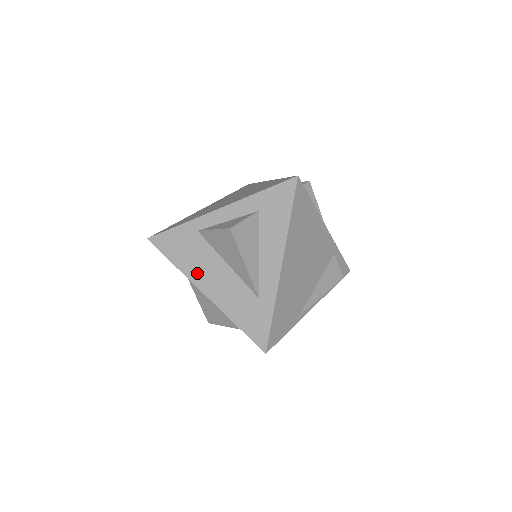
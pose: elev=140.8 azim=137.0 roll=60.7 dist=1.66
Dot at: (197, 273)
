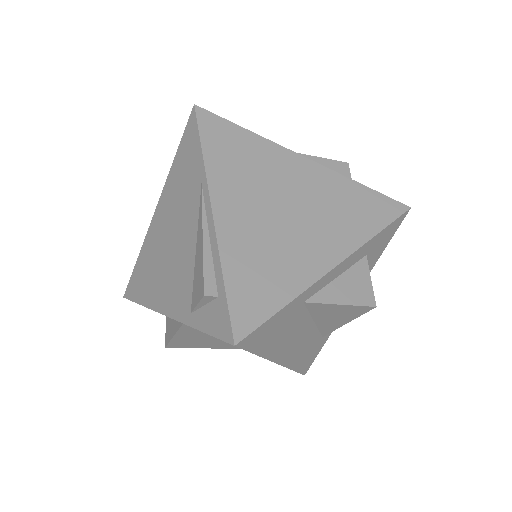
Dot at: (281, 349)
